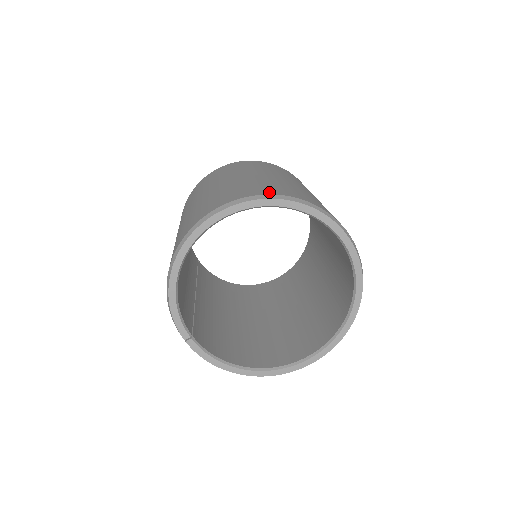
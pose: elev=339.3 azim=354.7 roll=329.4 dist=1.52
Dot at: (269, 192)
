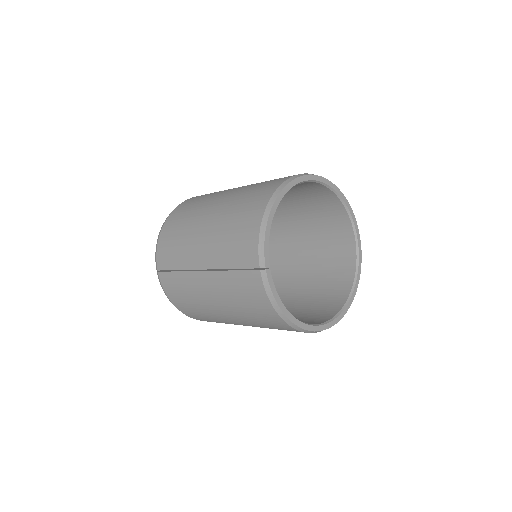
Dot at: occluded
